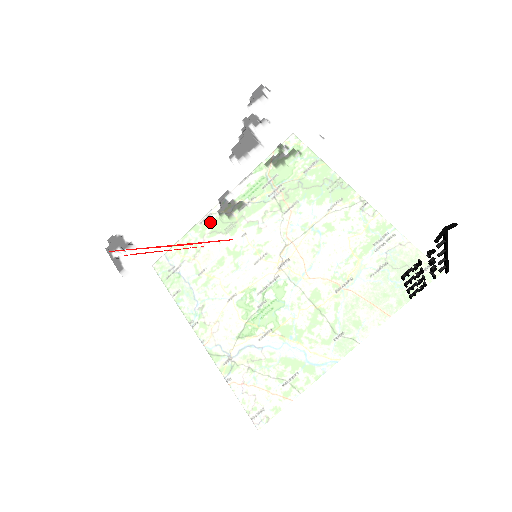
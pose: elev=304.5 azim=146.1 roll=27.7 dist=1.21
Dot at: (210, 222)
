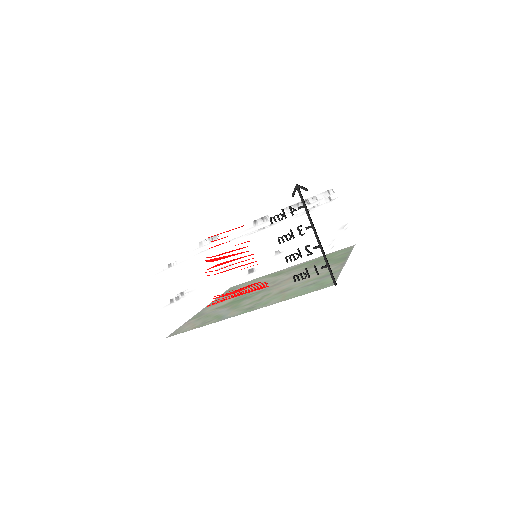
Dot at: occluded
